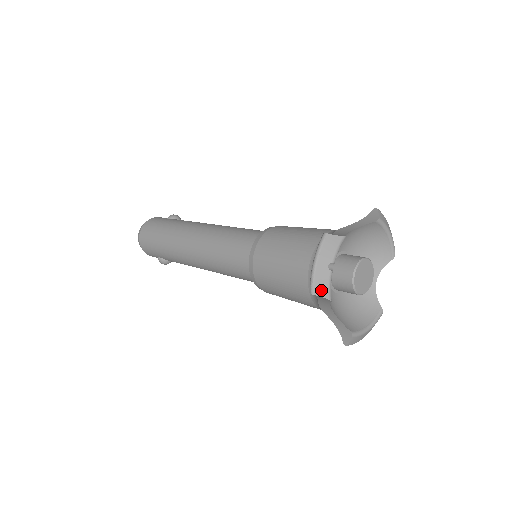
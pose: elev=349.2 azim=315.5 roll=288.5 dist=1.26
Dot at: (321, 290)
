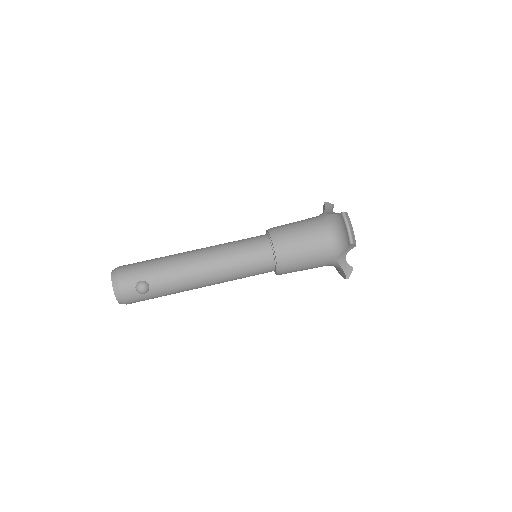
Dot at: occluded
